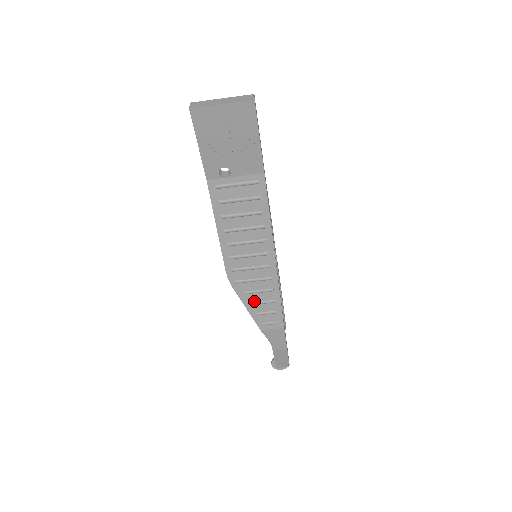
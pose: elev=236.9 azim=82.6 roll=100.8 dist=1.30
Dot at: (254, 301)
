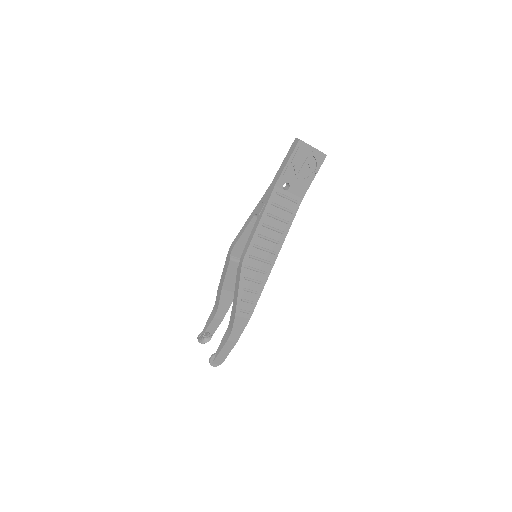
Dot at: (246, 288)
